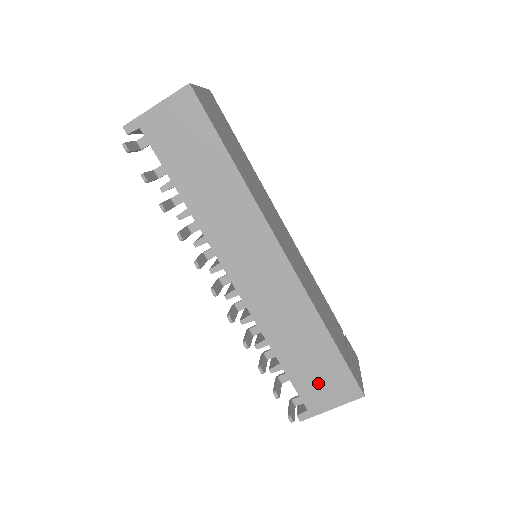
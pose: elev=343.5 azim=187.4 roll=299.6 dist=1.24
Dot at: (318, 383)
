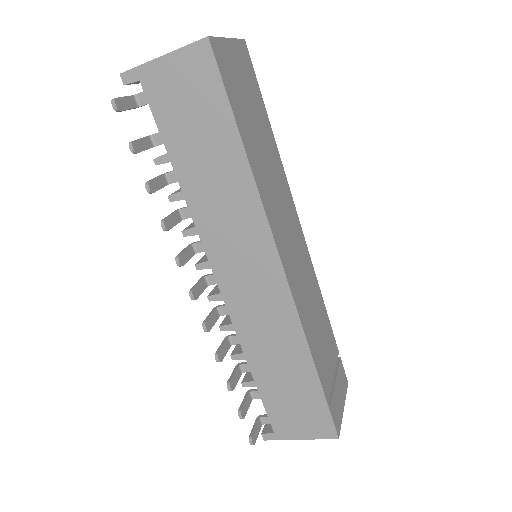
Dot at: (291, 411)
